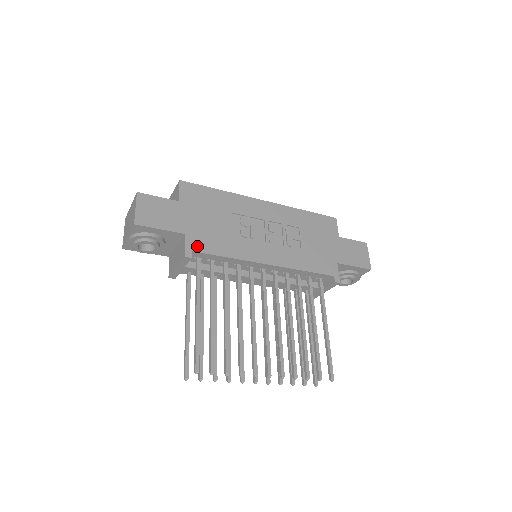
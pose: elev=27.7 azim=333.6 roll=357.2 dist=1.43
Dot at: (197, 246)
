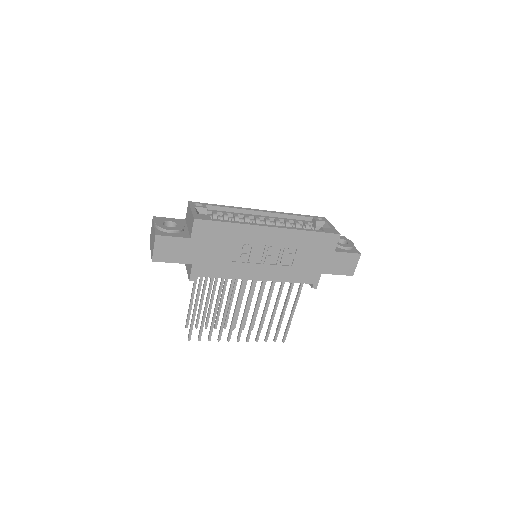
Dot at: (200, 272)
